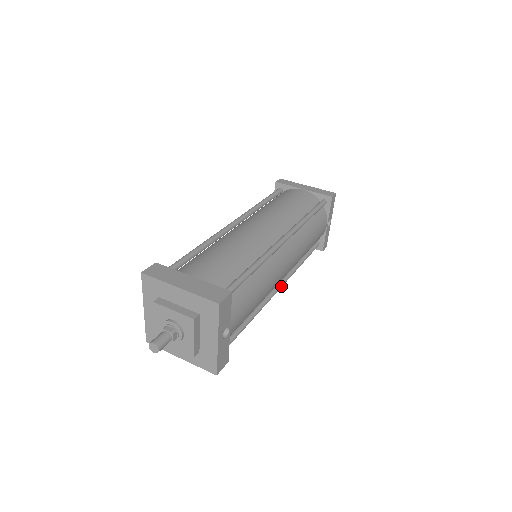
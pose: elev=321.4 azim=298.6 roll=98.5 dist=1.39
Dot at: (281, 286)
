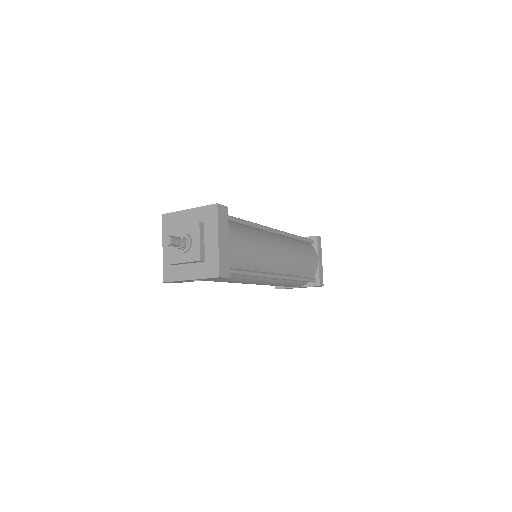
Dot at: occluded
